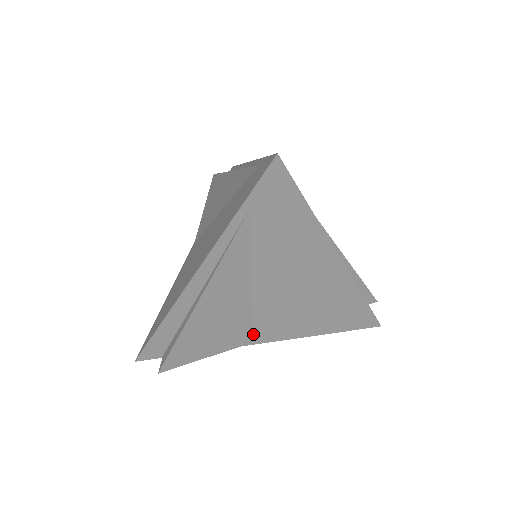
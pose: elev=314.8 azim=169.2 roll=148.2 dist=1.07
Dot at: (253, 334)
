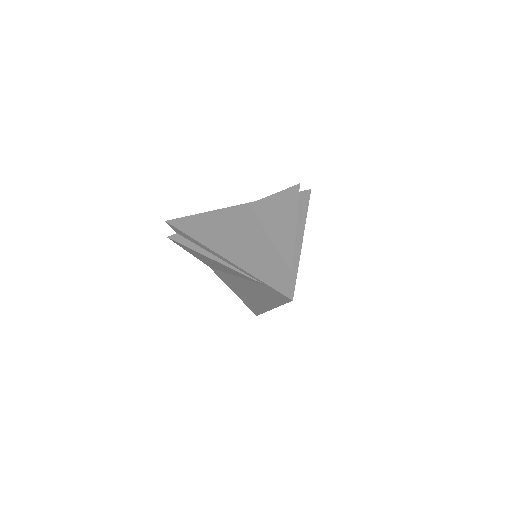
Dot at: (216, 270)
